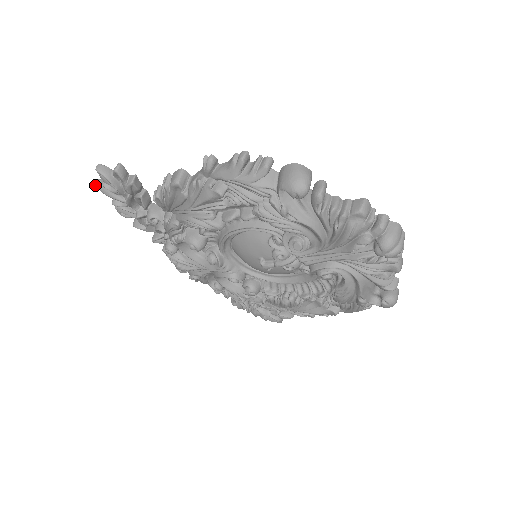
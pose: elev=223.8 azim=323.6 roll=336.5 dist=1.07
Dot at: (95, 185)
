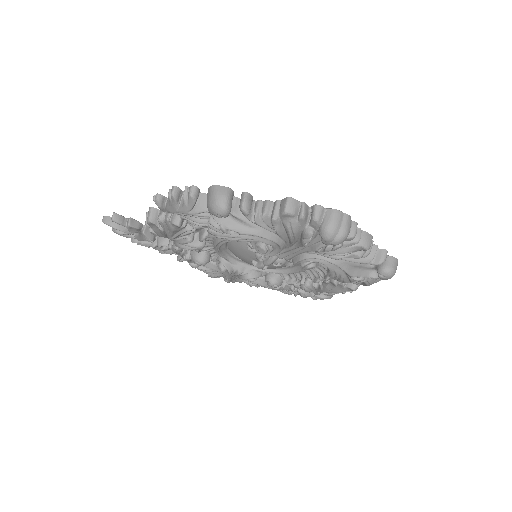
Dot at: (113, 231)
